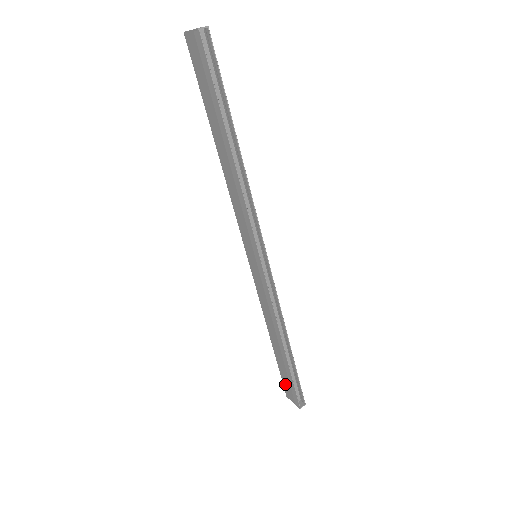
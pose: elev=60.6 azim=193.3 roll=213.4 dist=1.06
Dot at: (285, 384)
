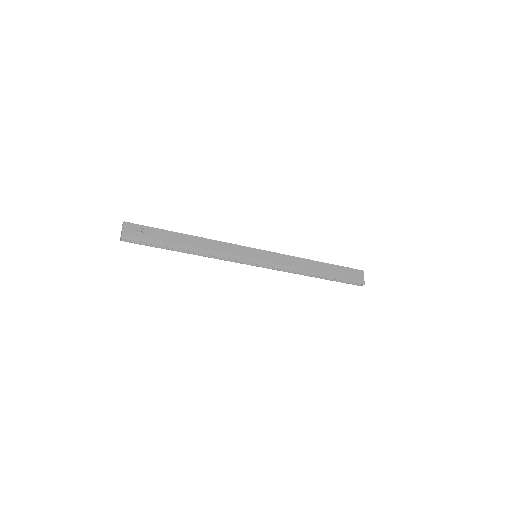
Dot at: occluded
